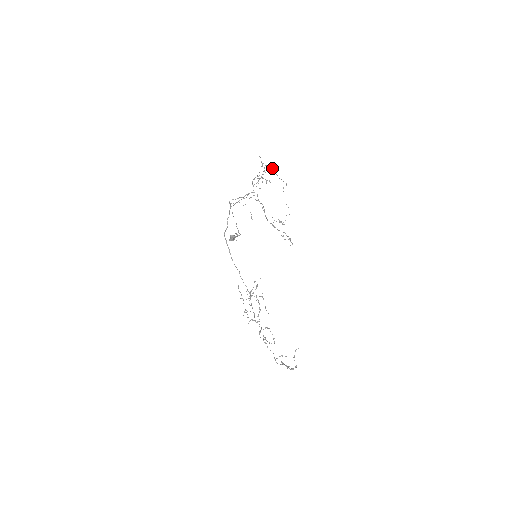
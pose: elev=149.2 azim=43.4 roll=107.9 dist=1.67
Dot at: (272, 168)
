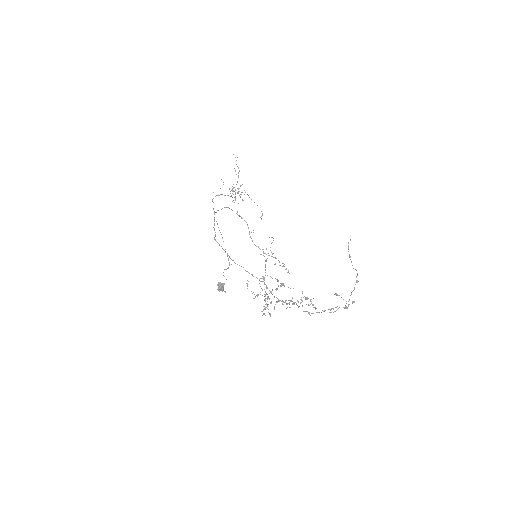
Dot at: occluded
